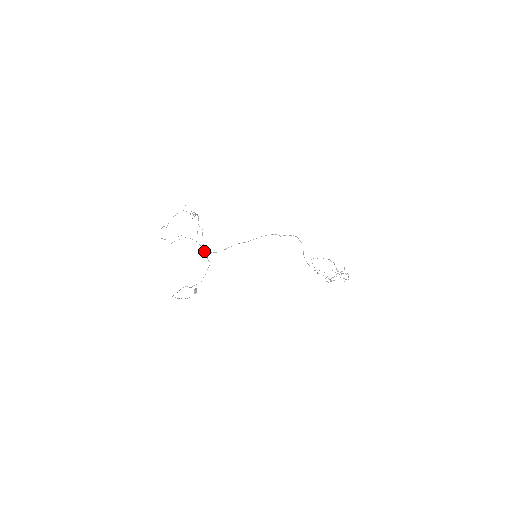
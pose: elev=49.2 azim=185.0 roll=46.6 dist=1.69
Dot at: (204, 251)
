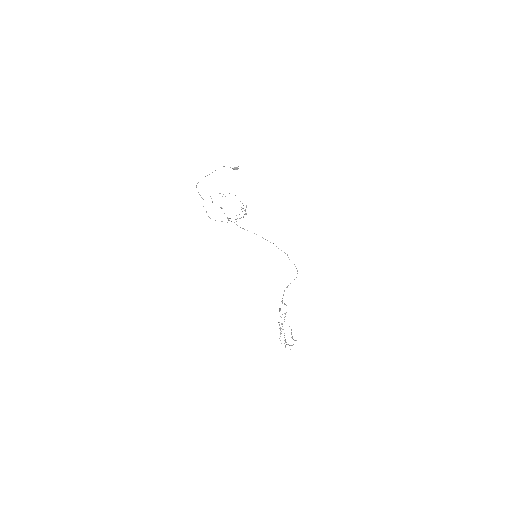
Dot at: occluded
